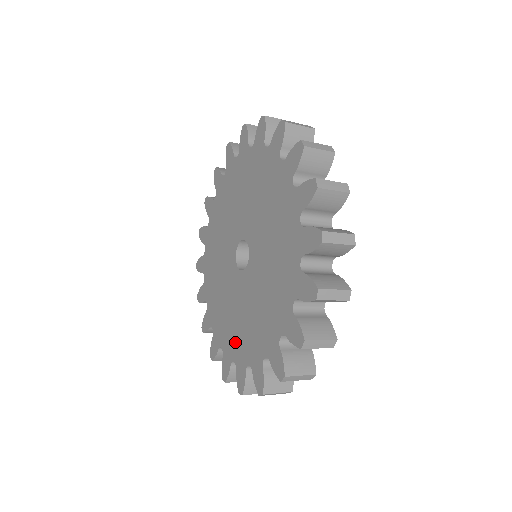
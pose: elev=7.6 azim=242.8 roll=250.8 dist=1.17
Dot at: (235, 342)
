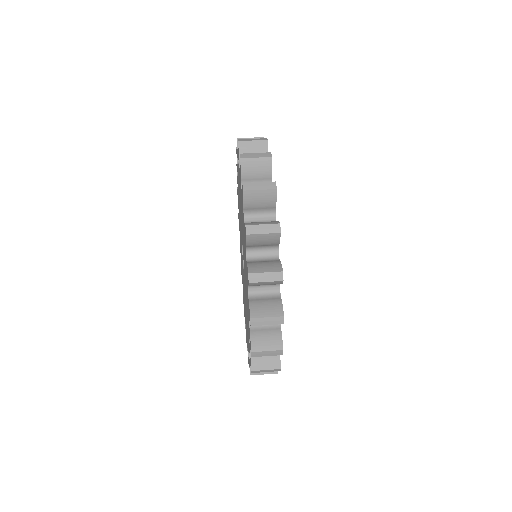
Dot at: occluded
